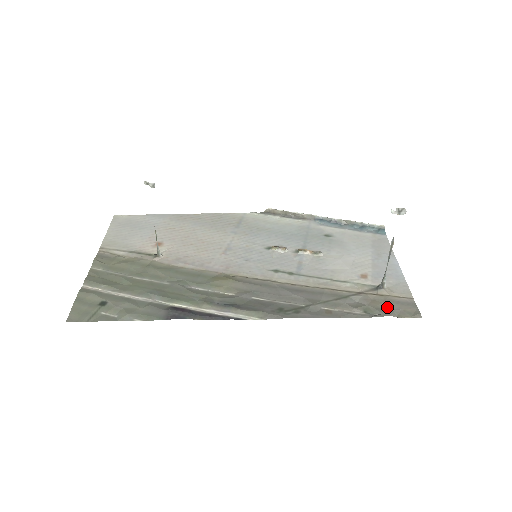
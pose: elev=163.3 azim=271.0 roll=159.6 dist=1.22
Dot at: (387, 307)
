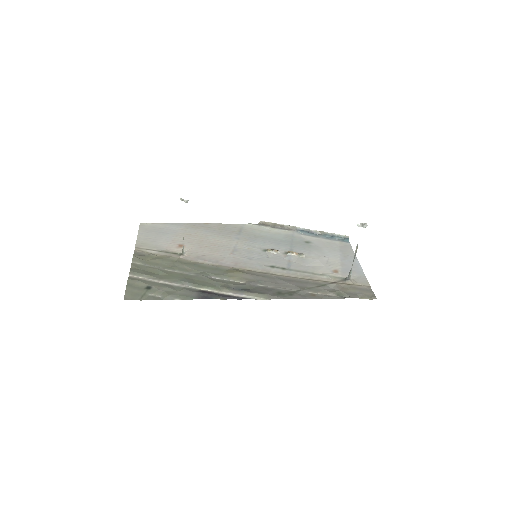
Dot at: (353, 292)
